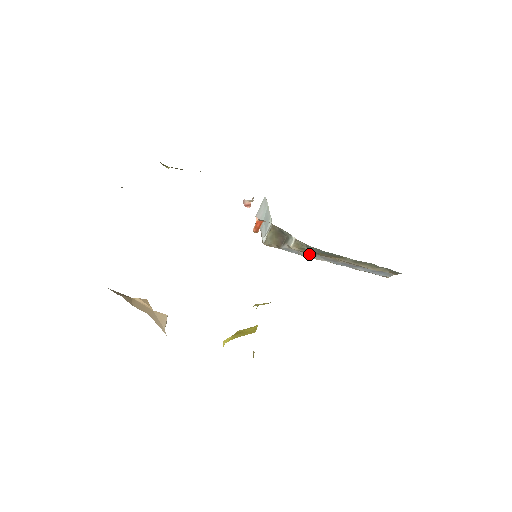
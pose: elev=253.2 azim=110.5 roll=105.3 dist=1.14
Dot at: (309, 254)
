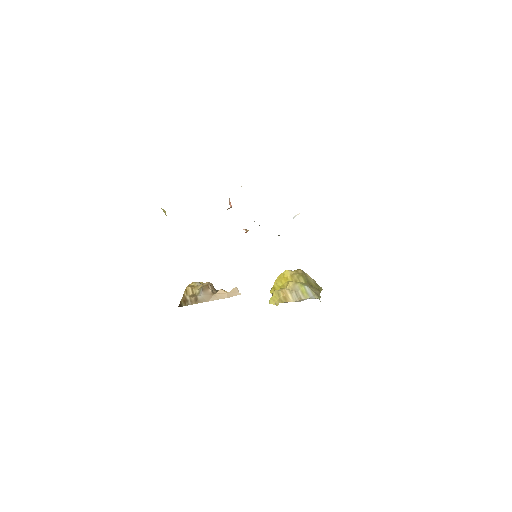
Dot at: occluded
